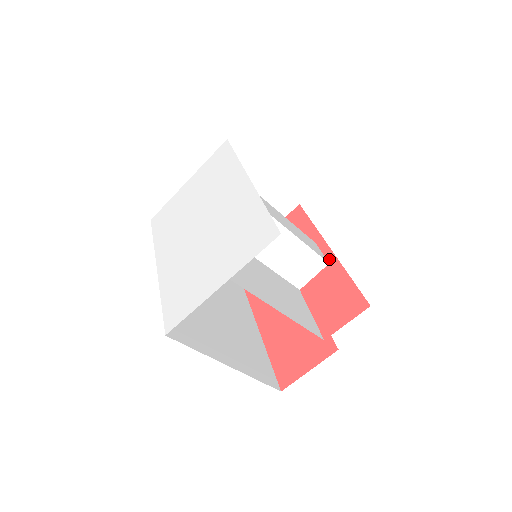
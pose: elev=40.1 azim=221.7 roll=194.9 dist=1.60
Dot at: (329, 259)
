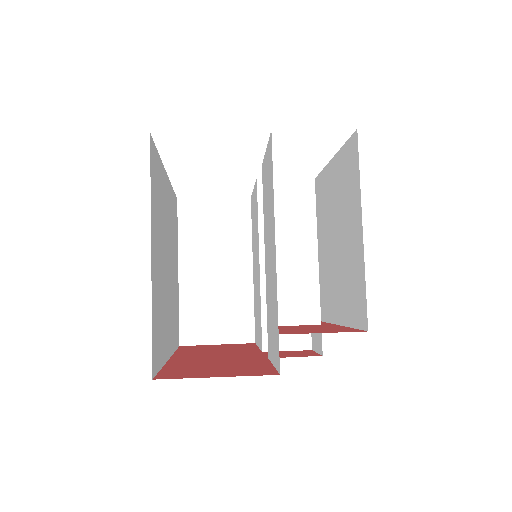
Dot at: occluded
